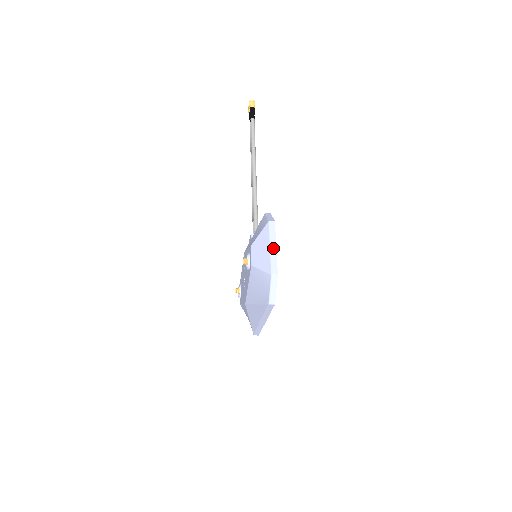
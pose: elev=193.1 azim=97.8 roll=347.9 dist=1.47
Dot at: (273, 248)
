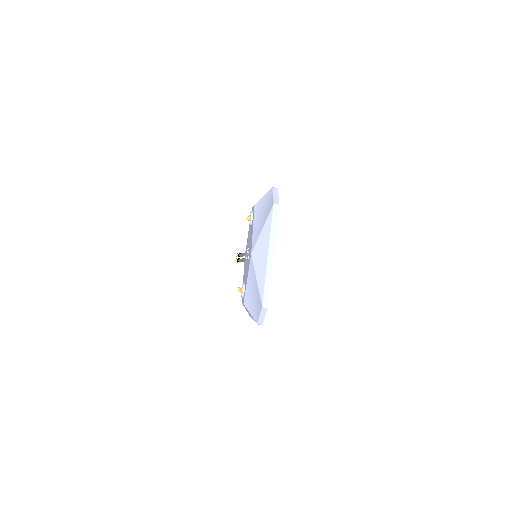
Dot at: occluded
